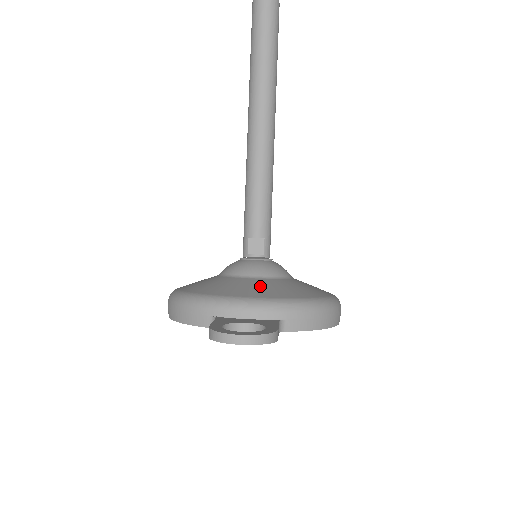
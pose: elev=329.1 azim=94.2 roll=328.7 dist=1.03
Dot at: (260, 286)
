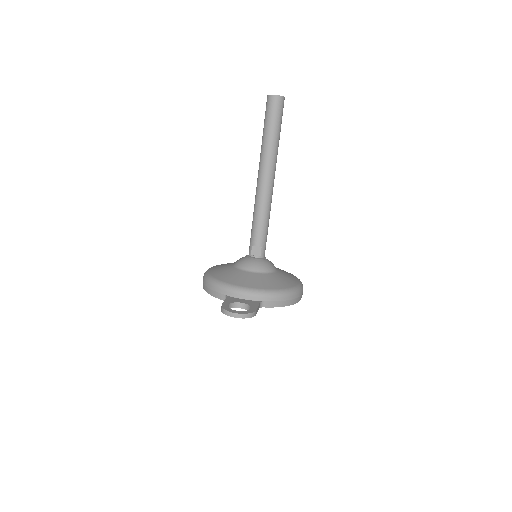
Dot at: (254, 279)
